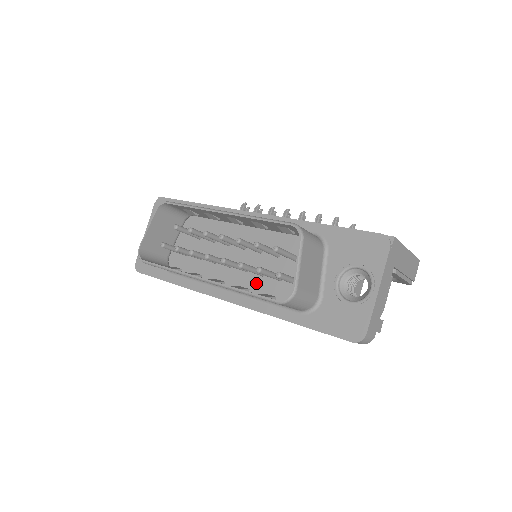
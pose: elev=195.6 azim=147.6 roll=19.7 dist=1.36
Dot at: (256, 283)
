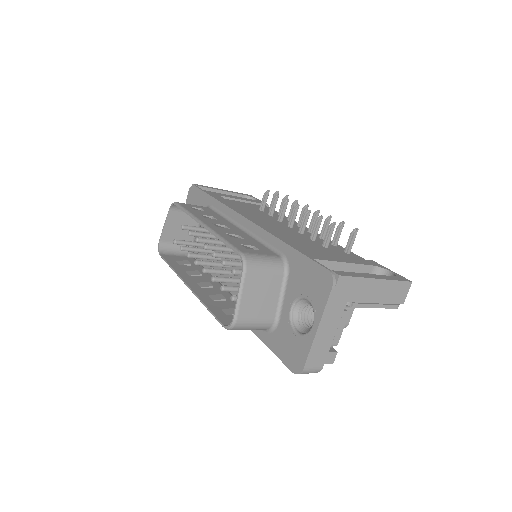
Dot at: occluded
